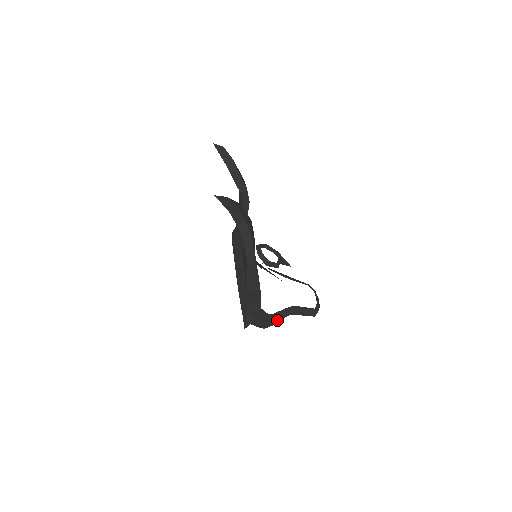
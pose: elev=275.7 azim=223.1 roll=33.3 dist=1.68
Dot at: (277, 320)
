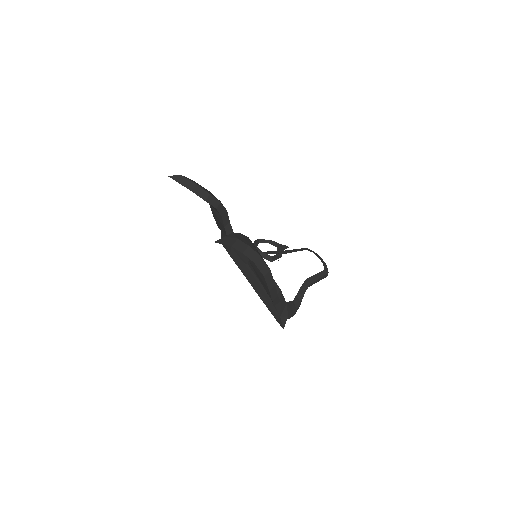
Dot at: (301, 301)
